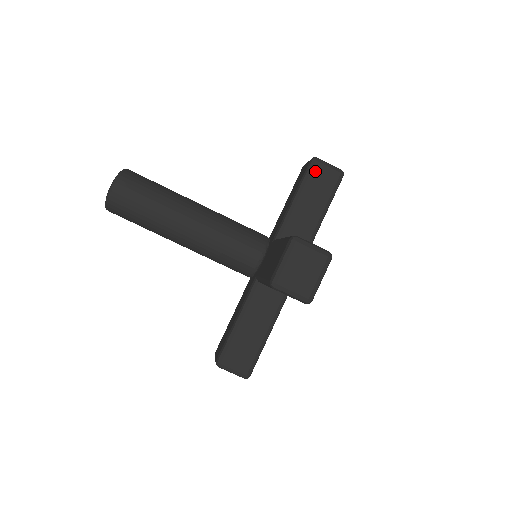
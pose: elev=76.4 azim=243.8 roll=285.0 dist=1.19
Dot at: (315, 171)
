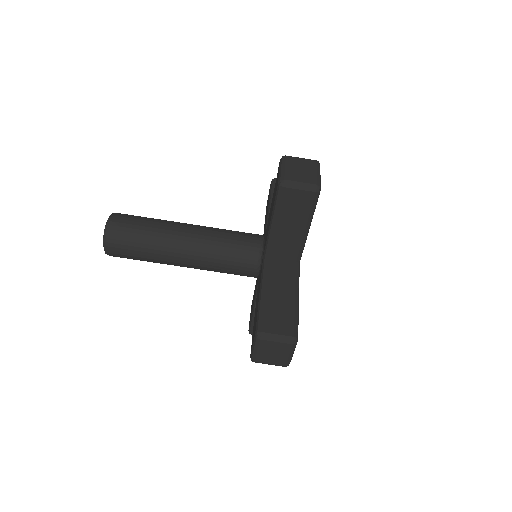
Dot at: (285, 197)
